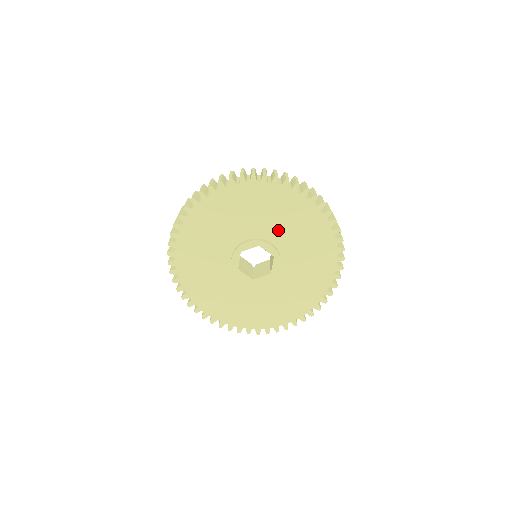
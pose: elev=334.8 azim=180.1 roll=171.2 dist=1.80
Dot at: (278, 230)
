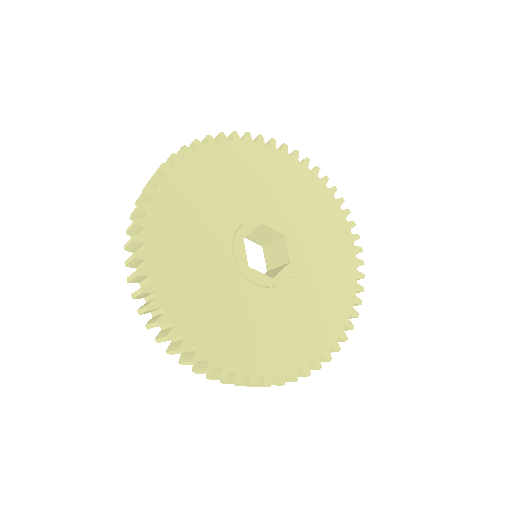
Dot at: (274, 201)
